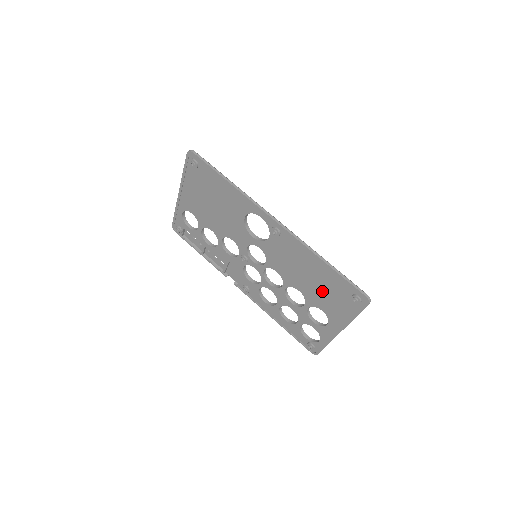
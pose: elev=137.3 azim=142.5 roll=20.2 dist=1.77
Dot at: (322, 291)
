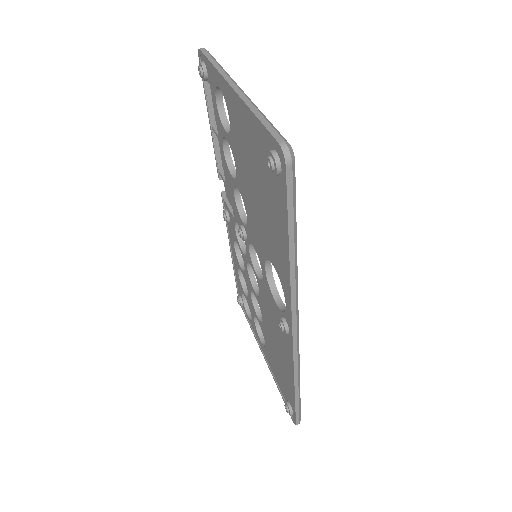
Dot at: (276, 359)
